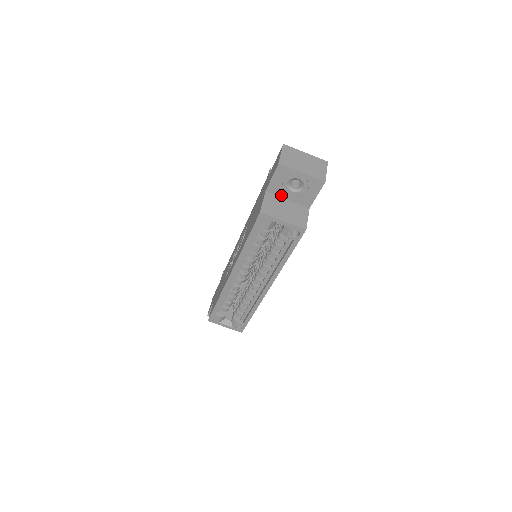
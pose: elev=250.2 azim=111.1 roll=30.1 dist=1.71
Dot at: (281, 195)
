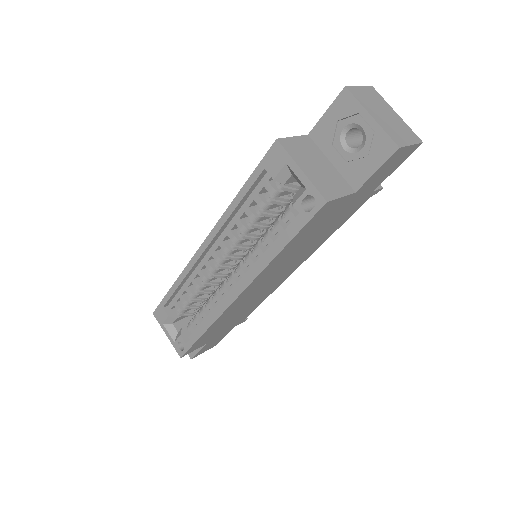
Dot at: (326, 150)
